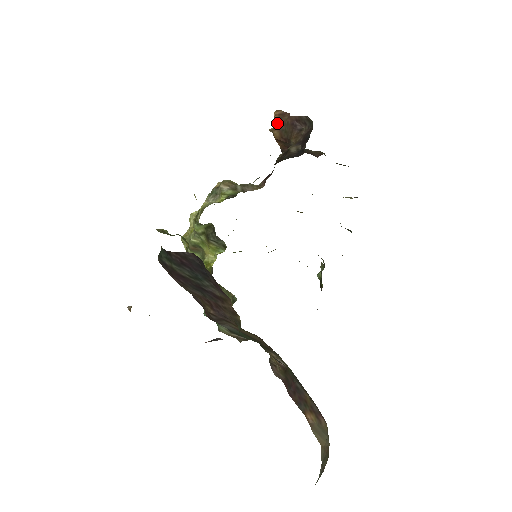
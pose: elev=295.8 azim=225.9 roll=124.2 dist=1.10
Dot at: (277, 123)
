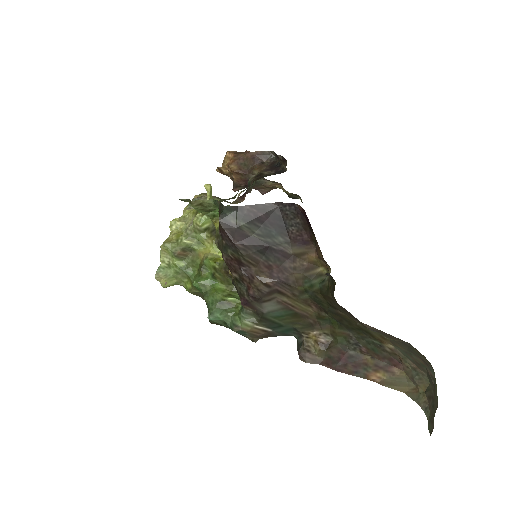
Dot at: (233, 159)
